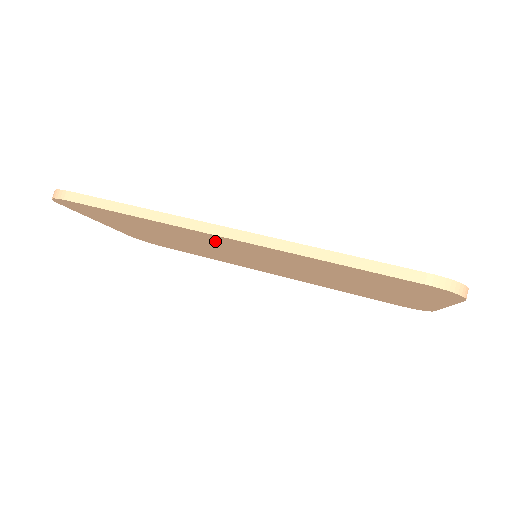
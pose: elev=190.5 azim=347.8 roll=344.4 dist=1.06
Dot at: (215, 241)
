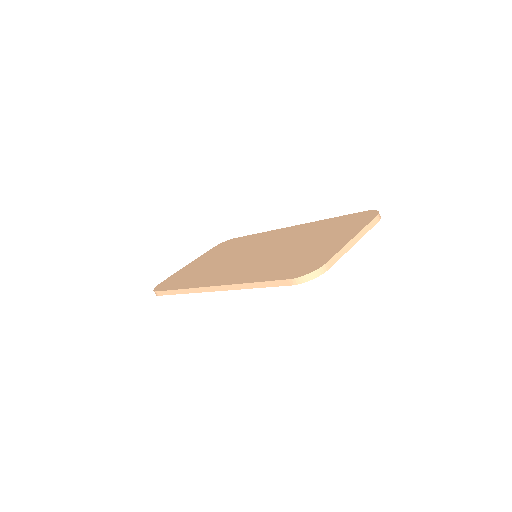
Dot at: occluded
